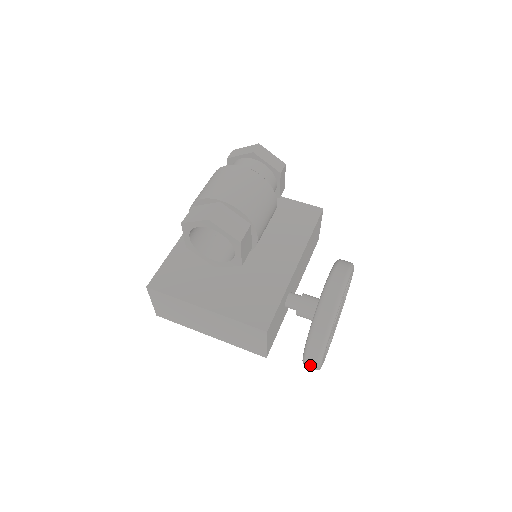
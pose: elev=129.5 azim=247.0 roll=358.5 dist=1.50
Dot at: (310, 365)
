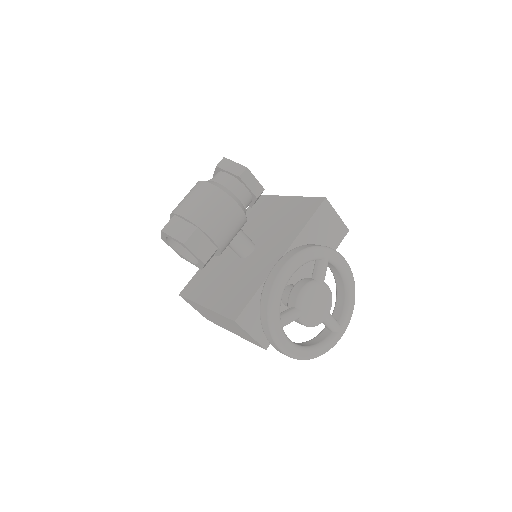
Dot at: (282, 353)
